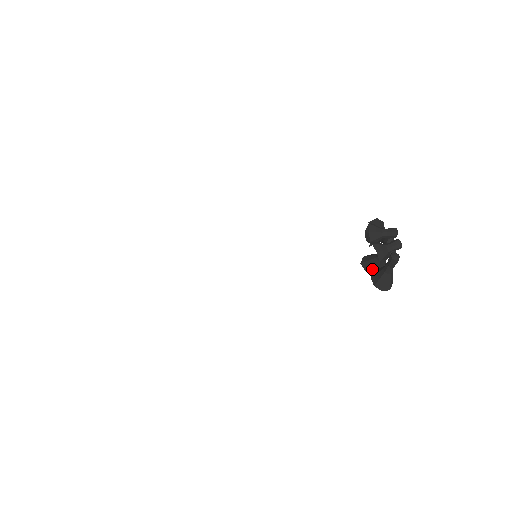
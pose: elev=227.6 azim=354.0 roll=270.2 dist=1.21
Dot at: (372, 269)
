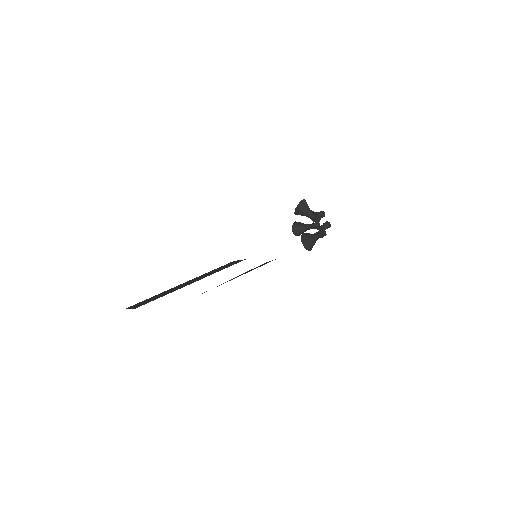
Dot at: (299, 234)
